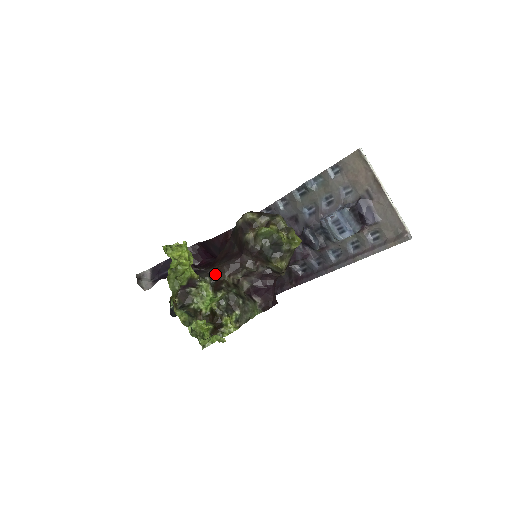
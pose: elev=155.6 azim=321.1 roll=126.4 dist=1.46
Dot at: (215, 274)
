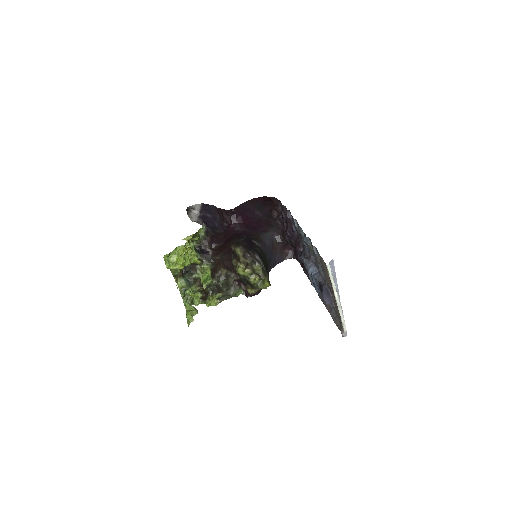
Dot at: (216, 262)
